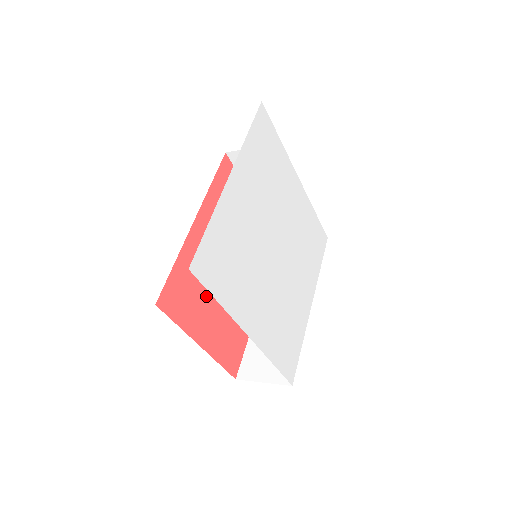
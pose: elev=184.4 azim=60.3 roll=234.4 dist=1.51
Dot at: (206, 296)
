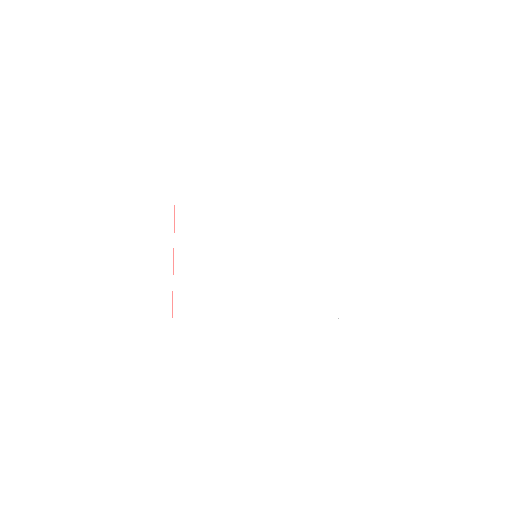
Dot at: occluded
